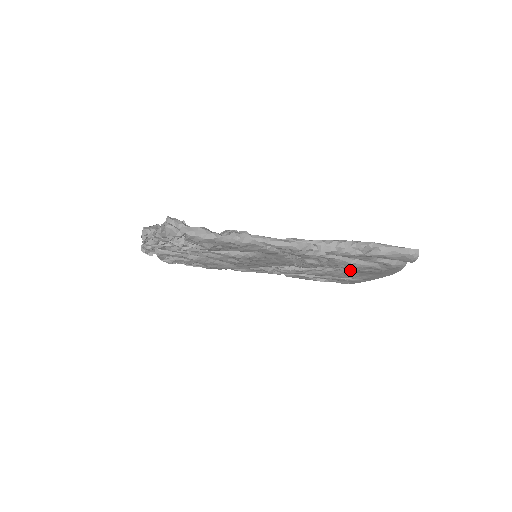
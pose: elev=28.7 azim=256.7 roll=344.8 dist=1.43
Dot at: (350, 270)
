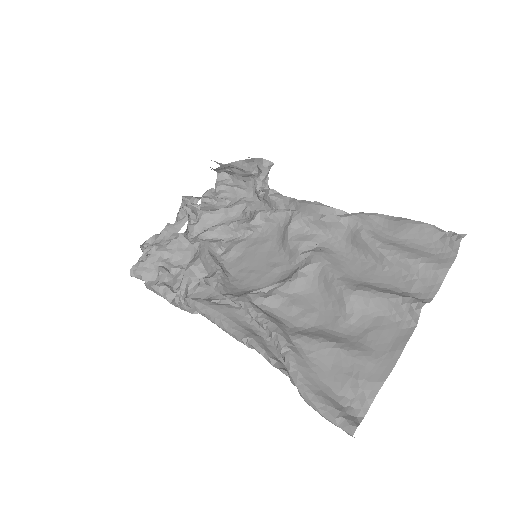
Dot at: (374, 305)
